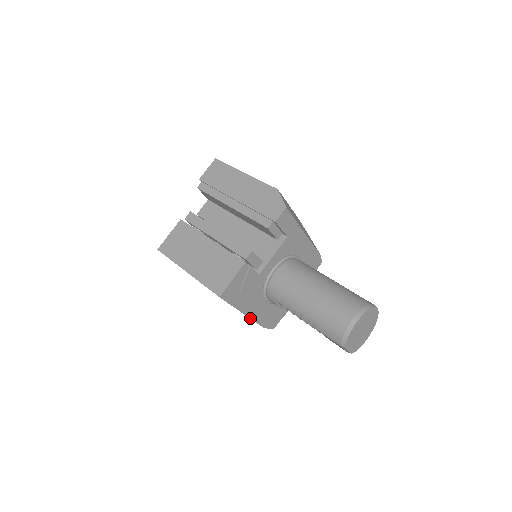
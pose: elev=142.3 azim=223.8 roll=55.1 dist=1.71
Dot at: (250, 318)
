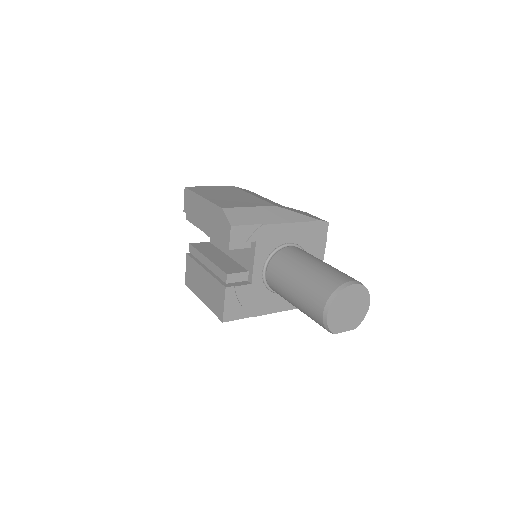
Dot at: (275, 312)
